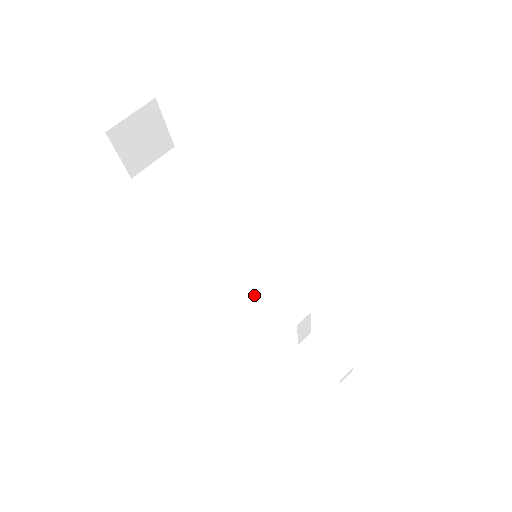
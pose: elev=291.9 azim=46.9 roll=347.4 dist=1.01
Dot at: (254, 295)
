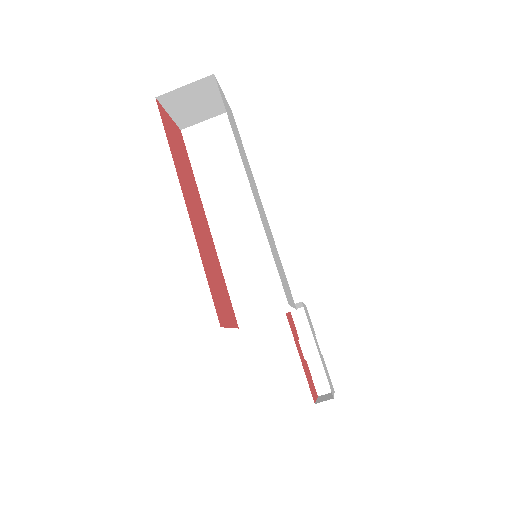
Dot at: (231, 299)
